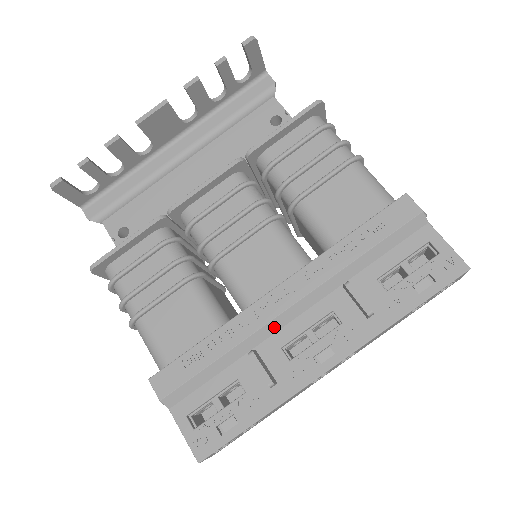
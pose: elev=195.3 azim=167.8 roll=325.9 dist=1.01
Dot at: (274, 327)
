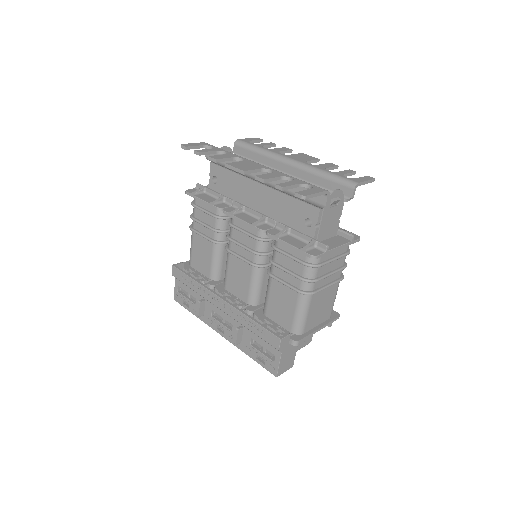
Dot at: (213, 304)
